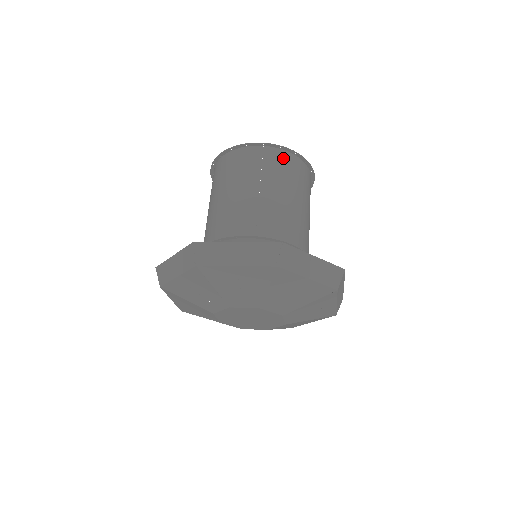
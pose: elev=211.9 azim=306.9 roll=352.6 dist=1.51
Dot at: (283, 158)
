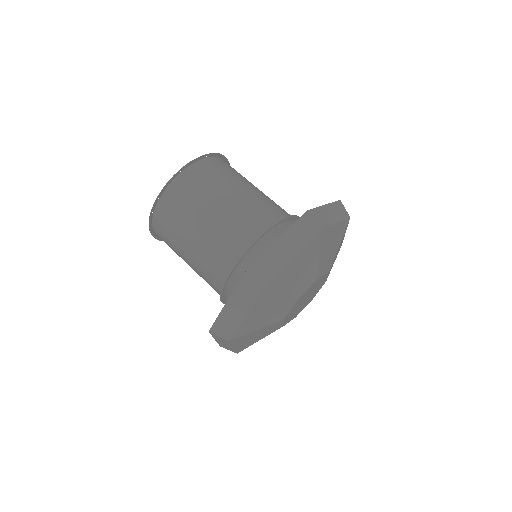
Dot at: occluded
